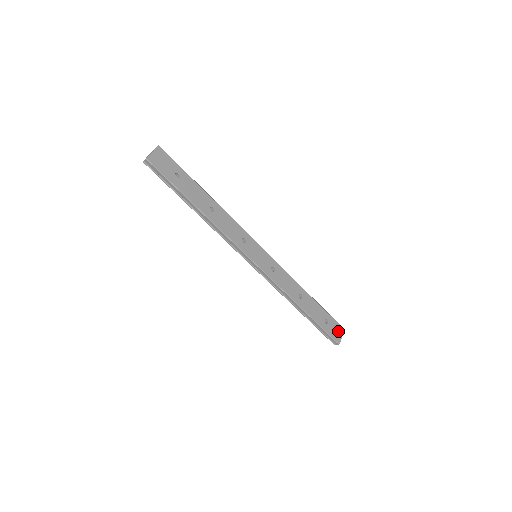
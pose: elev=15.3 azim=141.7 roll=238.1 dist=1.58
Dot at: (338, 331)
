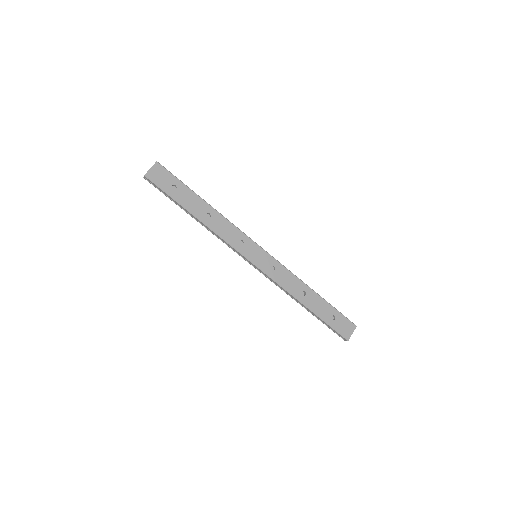
Dot at: (348, 327)
